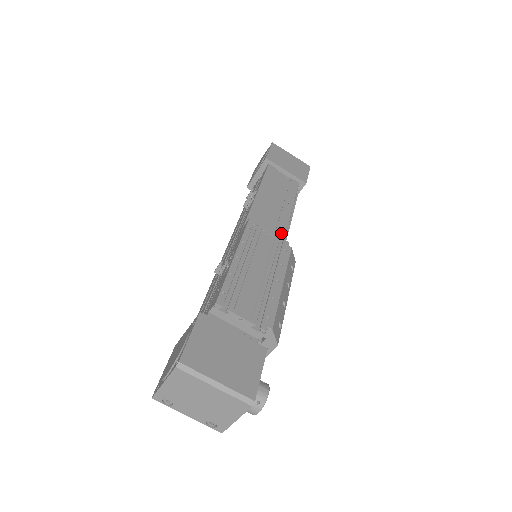
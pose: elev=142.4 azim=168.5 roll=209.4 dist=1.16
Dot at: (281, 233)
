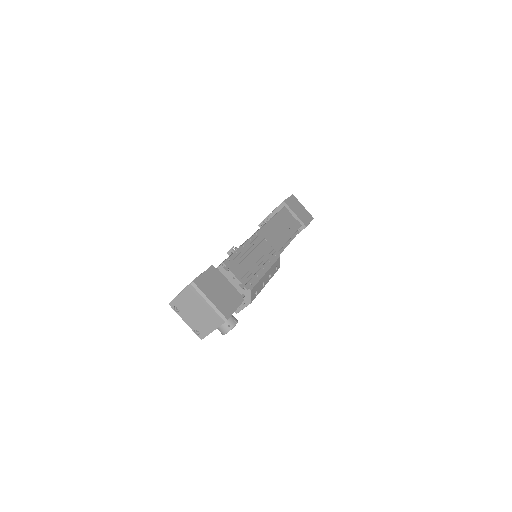
Dot at: (277, 248)
